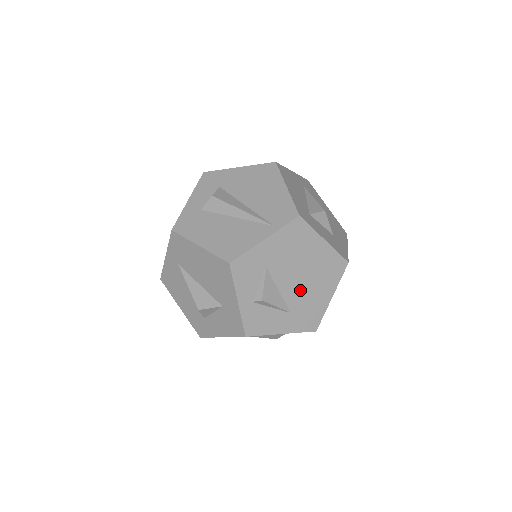
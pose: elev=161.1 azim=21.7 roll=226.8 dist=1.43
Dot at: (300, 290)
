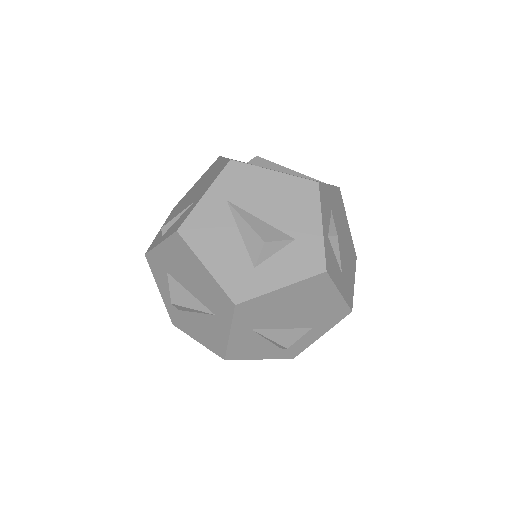
Dot at: (344, 255)
